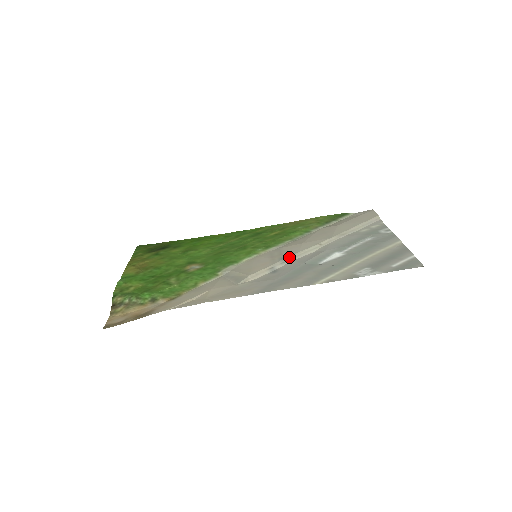
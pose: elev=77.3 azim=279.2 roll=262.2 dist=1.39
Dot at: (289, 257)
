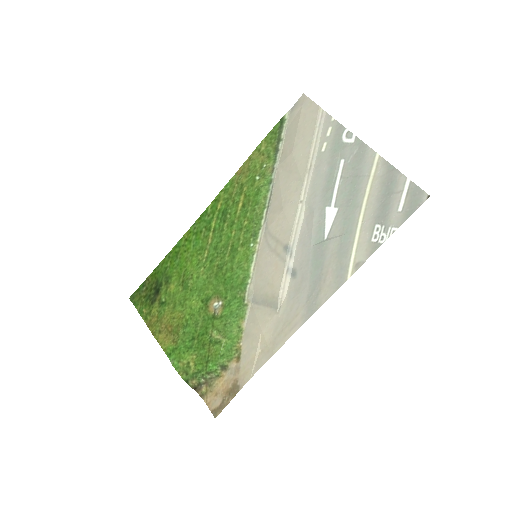
Dot at: (290, 244)
